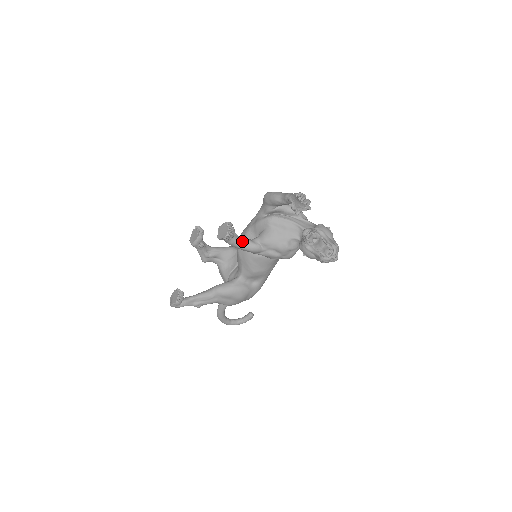
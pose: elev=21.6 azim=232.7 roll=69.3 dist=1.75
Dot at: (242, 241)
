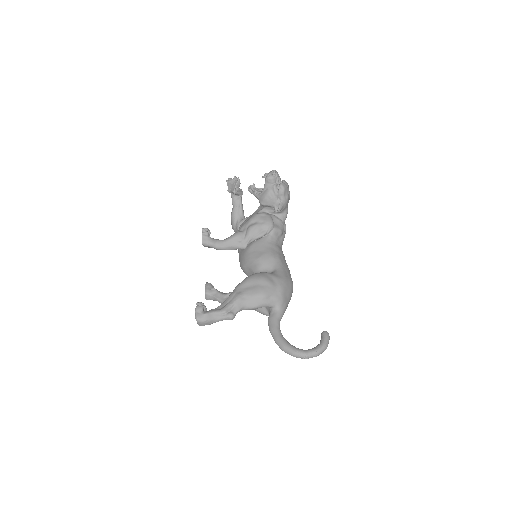
Dot at: occluded
